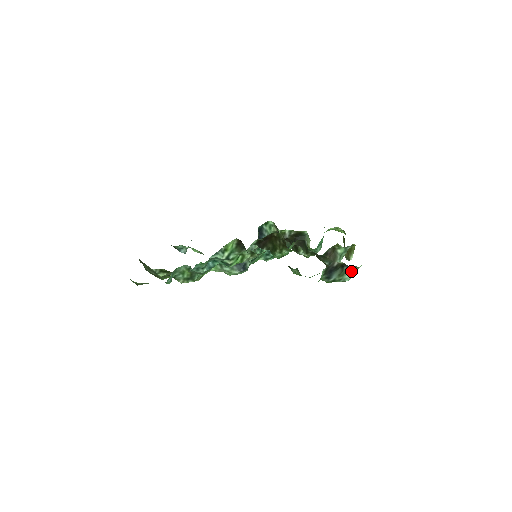
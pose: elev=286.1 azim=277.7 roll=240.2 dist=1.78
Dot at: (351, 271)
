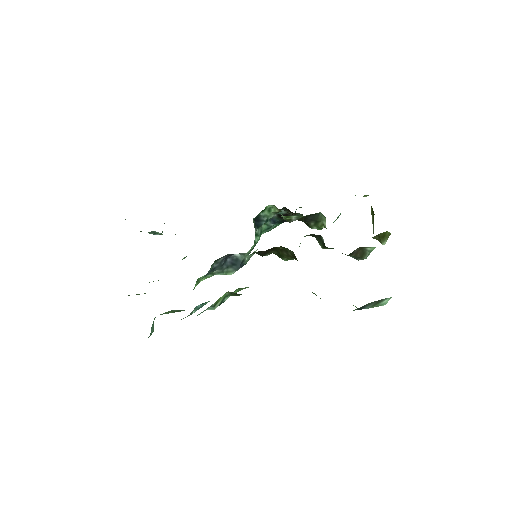
Dot at: occluded
